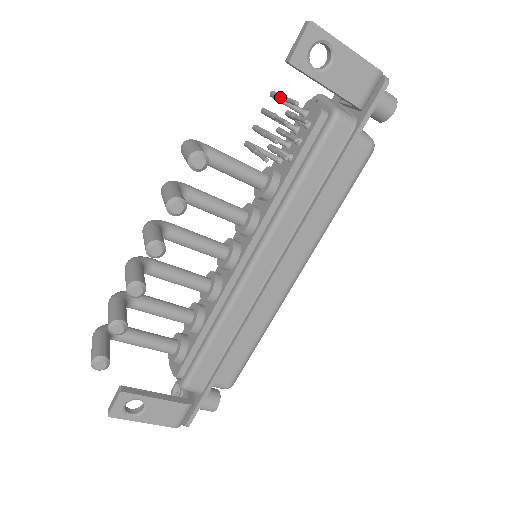
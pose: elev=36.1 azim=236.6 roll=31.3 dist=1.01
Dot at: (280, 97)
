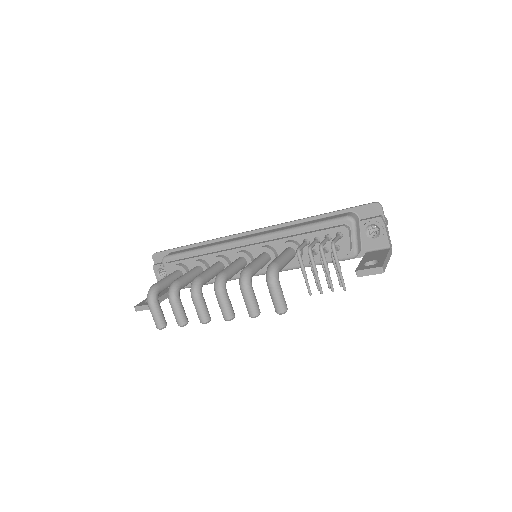
Dot at: (338, 269)
